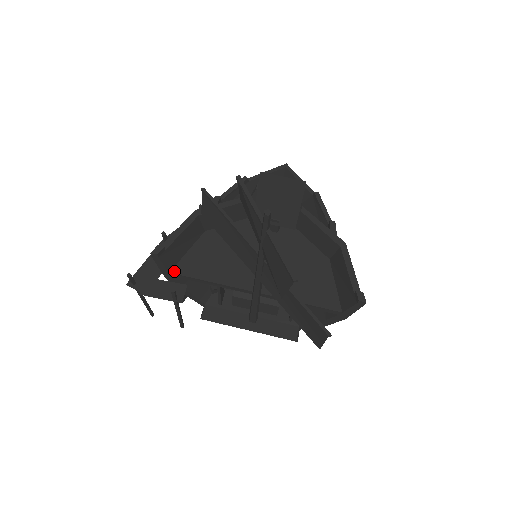
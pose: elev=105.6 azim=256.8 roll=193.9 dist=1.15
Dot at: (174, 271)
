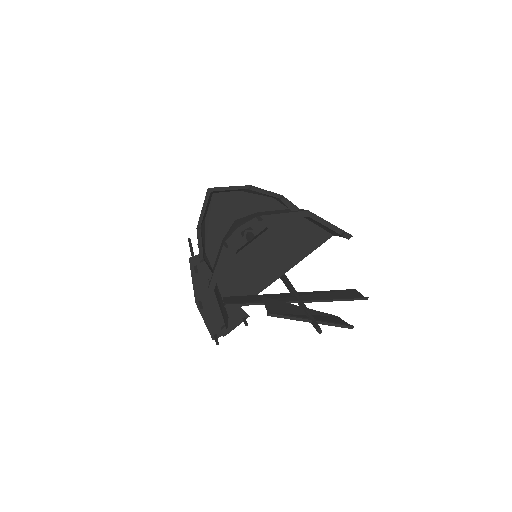
Dot at: (230, 314)
